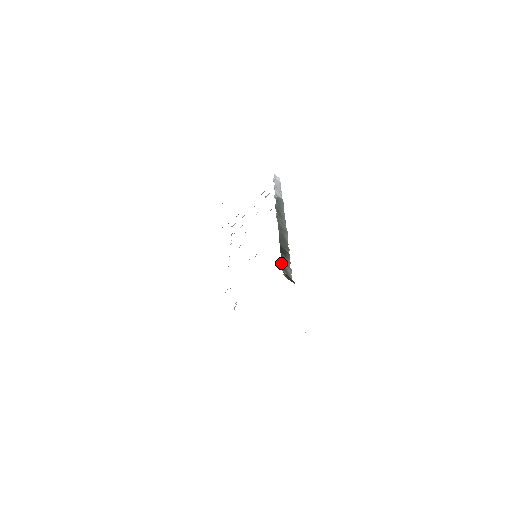
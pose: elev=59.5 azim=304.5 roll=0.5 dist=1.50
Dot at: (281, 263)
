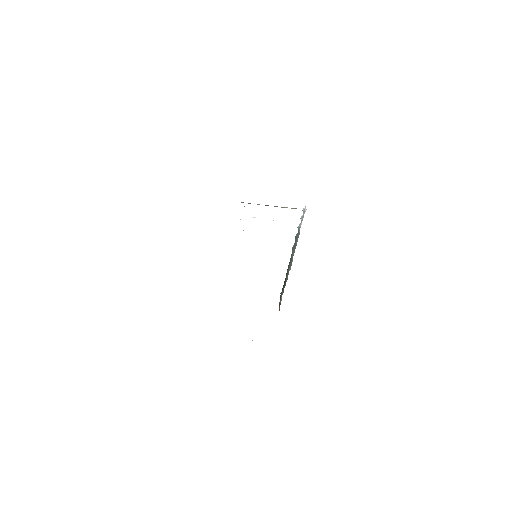
Dot at: occluded
